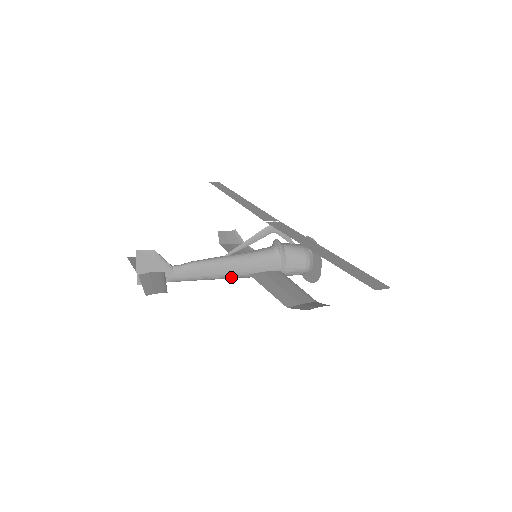
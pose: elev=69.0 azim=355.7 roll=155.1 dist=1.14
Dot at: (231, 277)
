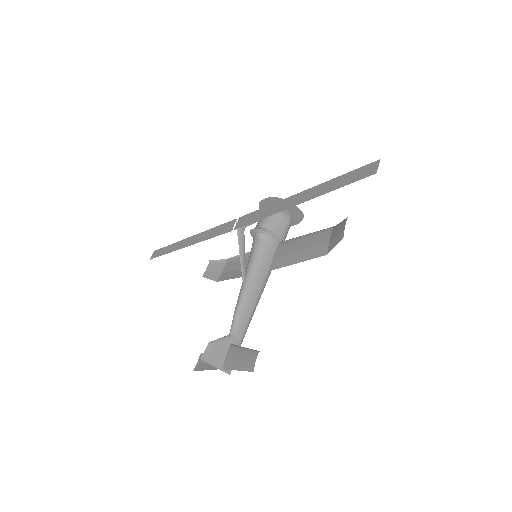
Dot at: (263, 288)
